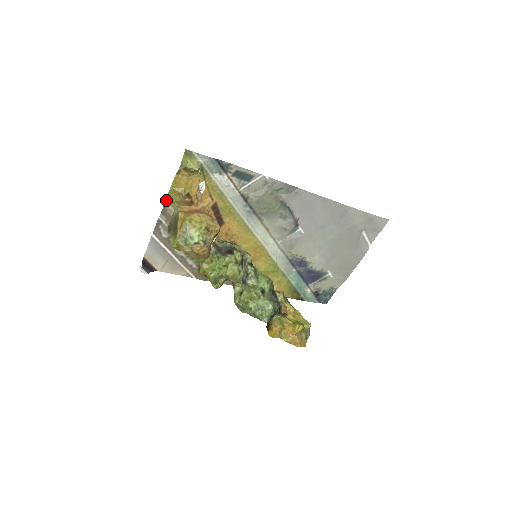
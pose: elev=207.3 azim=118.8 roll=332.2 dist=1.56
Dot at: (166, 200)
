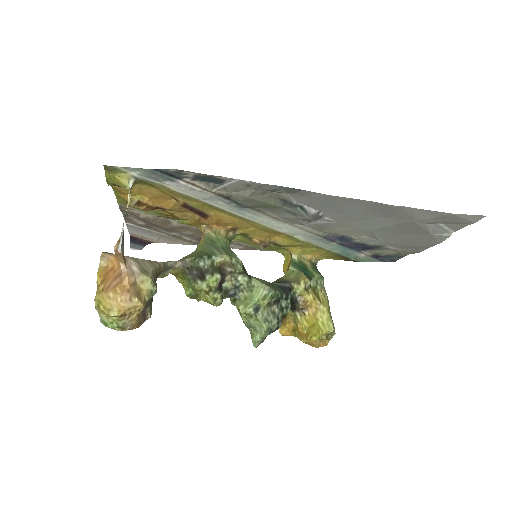
Dot at: (118, 202)
